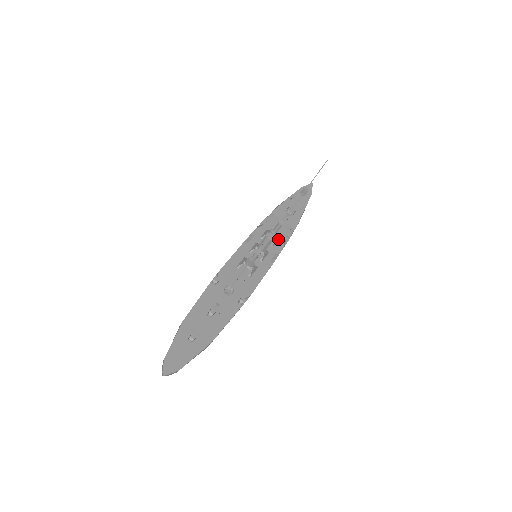
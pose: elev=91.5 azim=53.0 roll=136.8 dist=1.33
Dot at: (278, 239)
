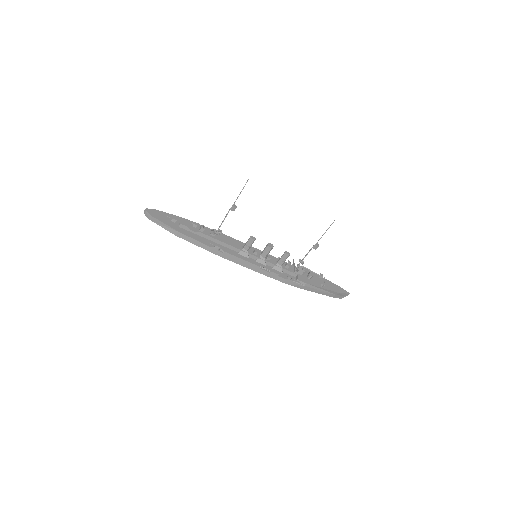
Dot at: (282, 272)
